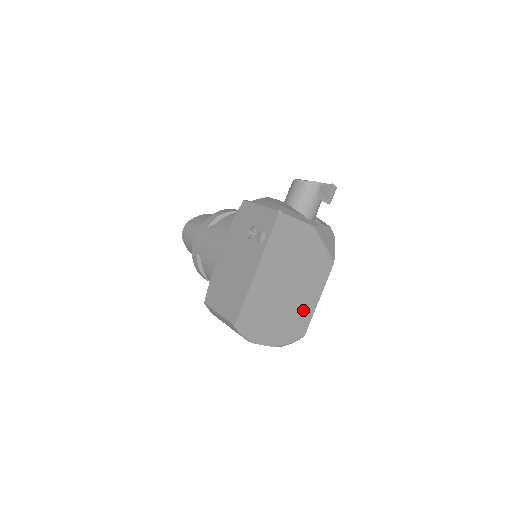
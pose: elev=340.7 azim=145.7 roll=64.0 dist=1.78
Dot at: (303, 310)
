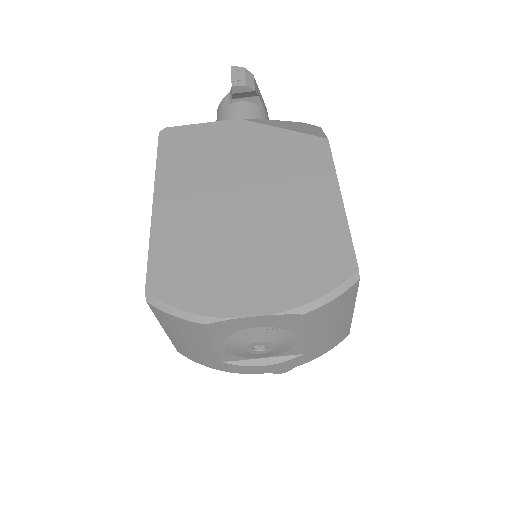
Dot at: (312, 226)
